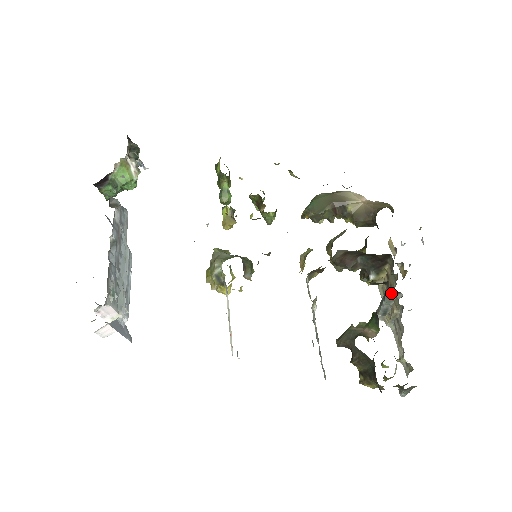
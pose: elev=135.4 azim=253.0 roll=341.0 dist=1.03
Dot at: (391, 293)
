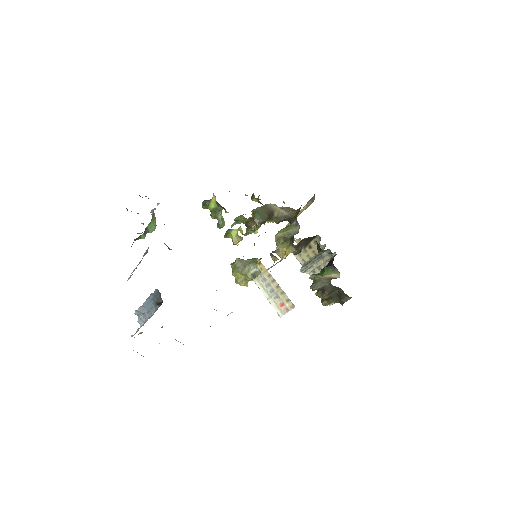
Dot at: (327, 254)
